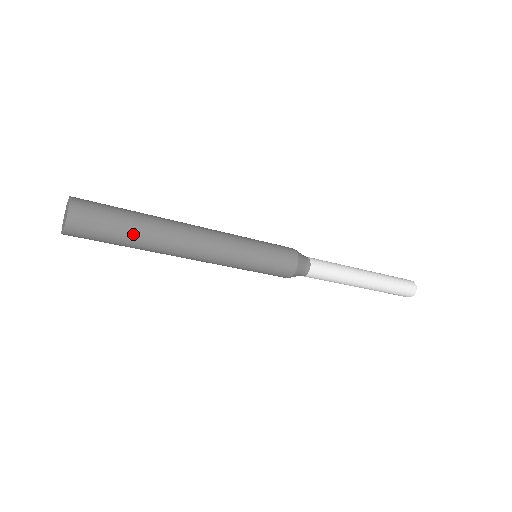
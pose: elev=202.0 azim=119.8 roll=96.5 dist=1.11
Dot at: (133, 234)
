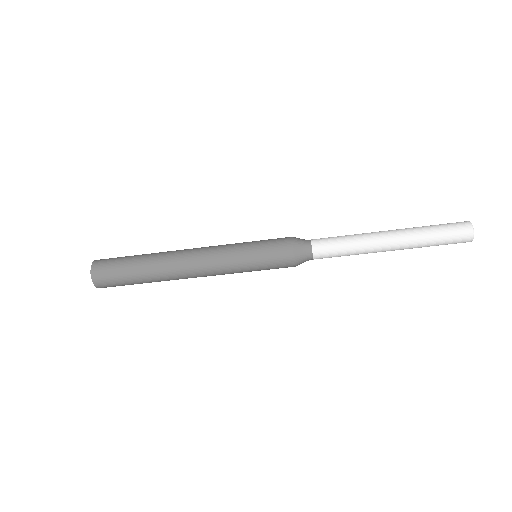
Dot at: (137, 264)
